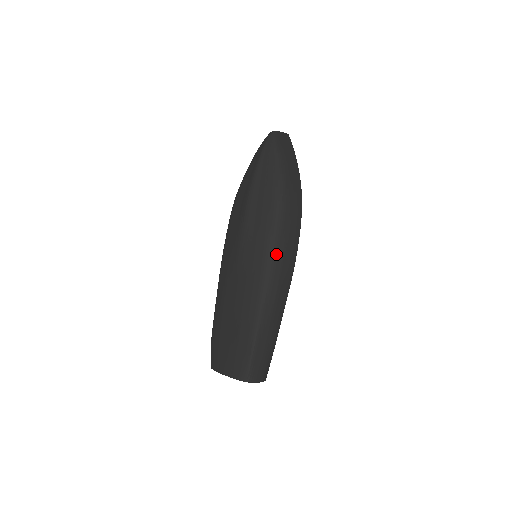
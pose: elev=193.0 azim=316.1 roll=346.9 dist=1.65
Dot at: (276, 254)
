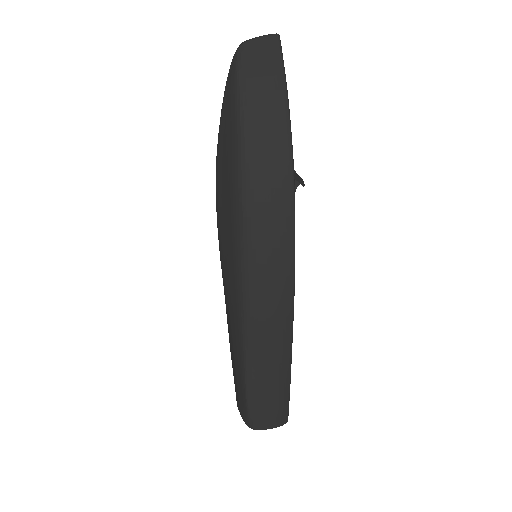
Dot at: (250, 275)
